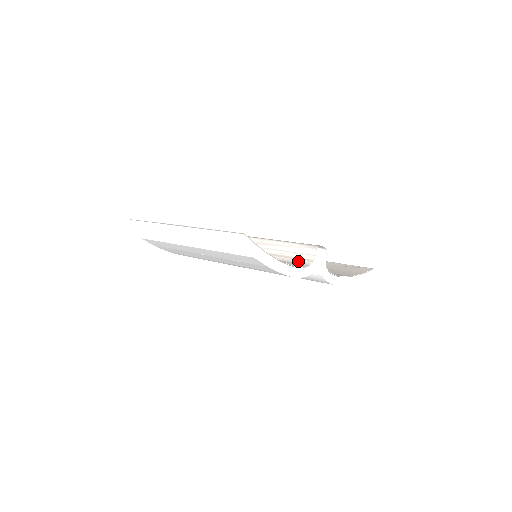
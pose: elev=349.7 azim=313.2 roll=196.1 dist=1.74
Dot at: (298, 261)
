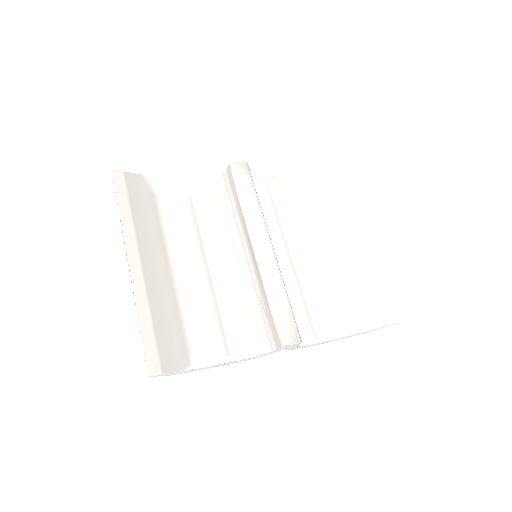
Dot at: (263, 334)
